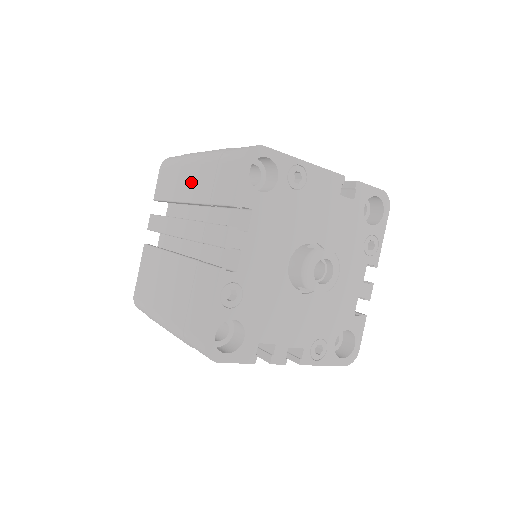
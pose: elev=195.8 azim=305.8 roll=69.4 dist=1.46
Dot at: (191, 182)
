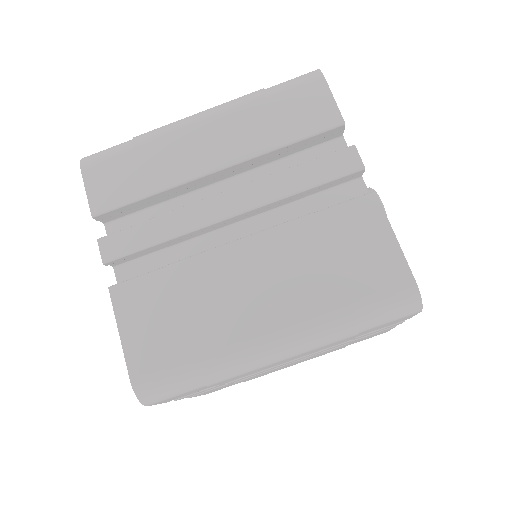
Dot at: (213, 143)
